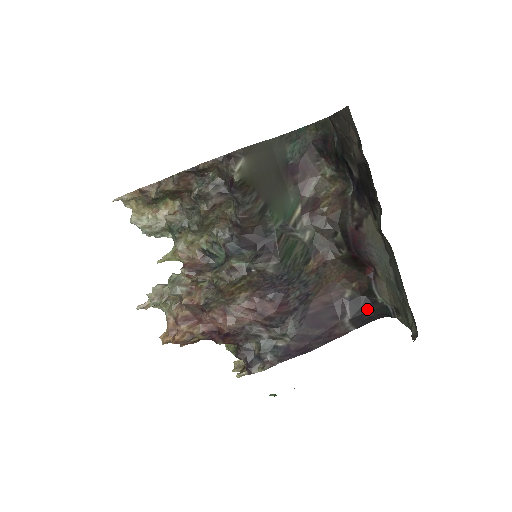
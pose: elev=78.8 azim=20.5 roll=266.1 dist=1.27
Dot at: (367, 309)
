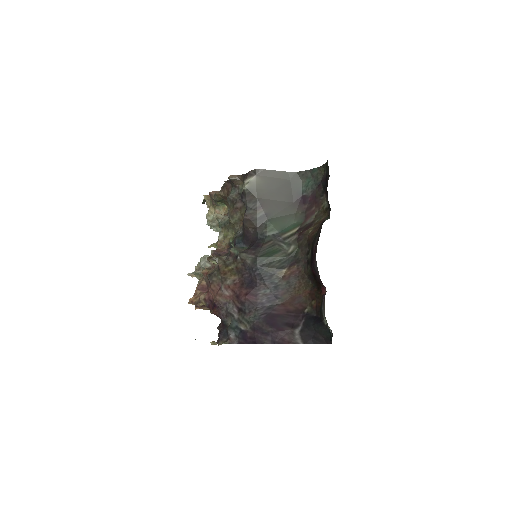
Dot at: (316, 328)
